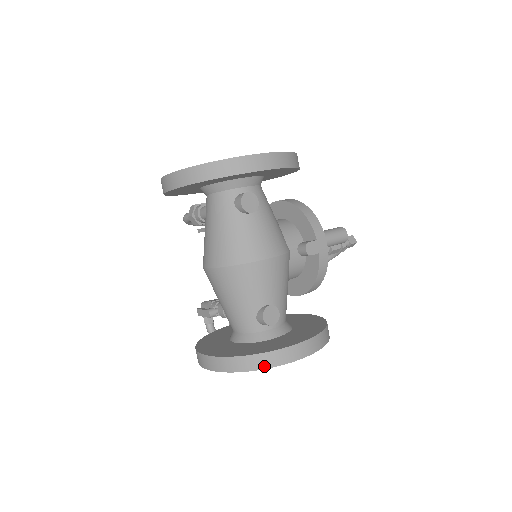
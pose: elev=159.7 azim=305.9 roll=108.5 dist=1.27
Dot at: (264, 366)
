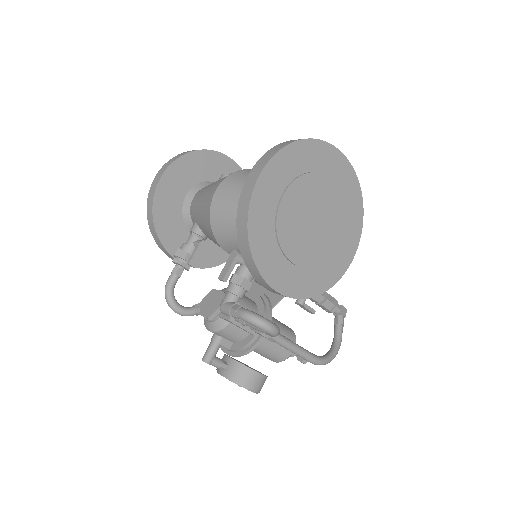
Dot at: (311, 139)
